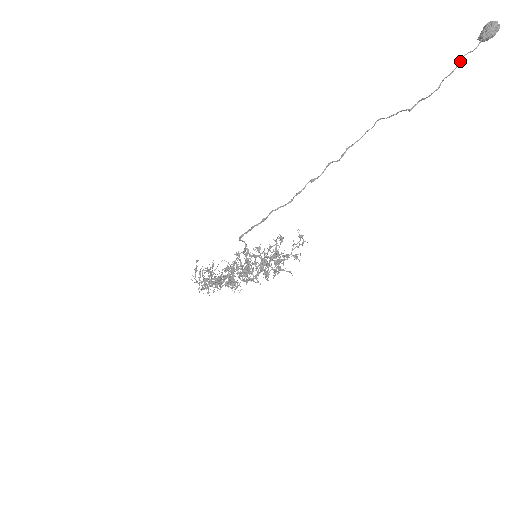
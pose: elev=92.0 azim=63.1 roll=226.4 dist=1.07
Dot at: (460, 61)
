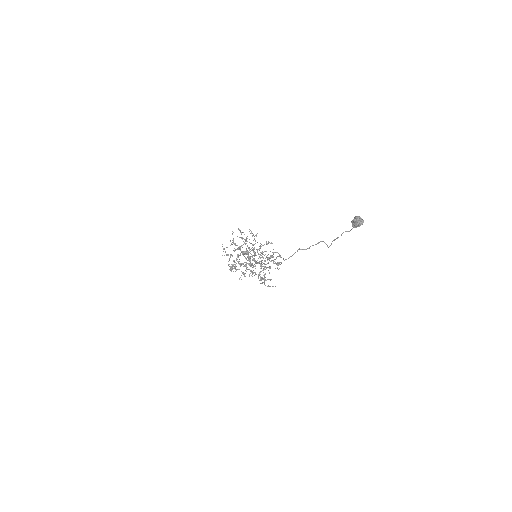
Dot at: occluded
